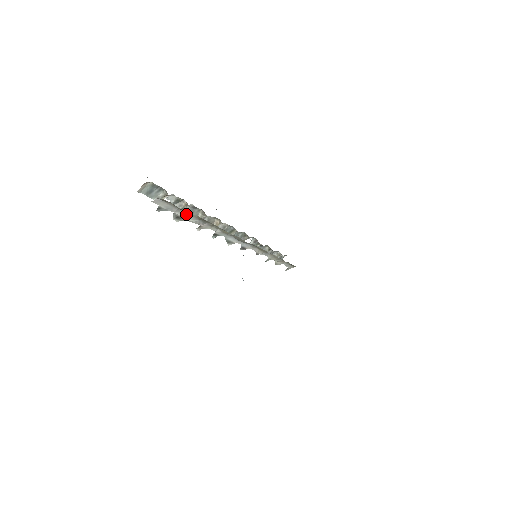
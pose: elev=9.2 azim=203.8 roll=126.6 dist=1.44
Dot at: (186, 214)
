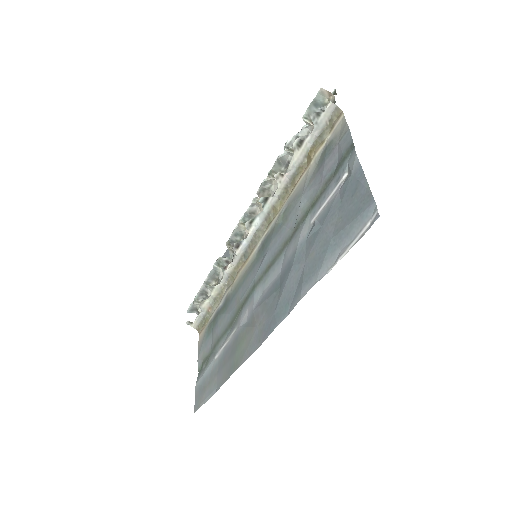
Dot at: (307, 149)
